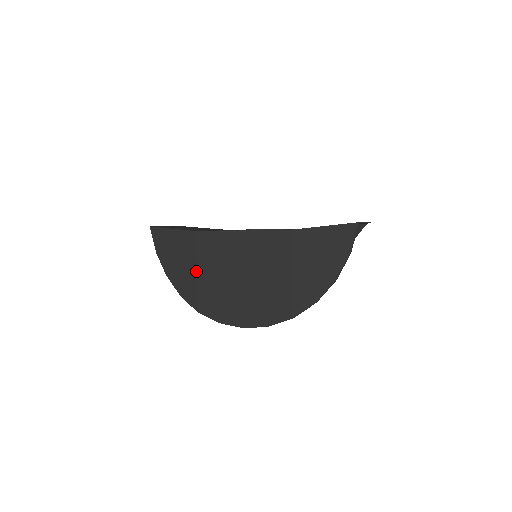
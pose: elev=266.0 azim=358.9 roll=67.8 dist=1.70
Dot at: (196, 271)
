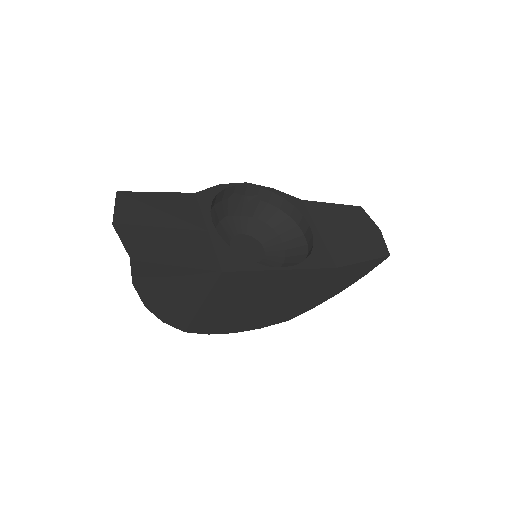
Dot at: (201, 304)
